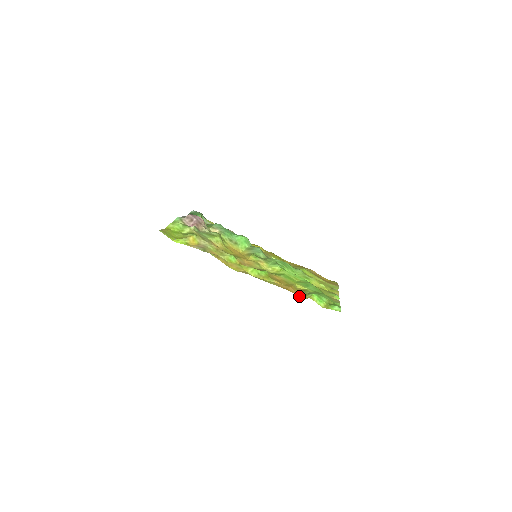
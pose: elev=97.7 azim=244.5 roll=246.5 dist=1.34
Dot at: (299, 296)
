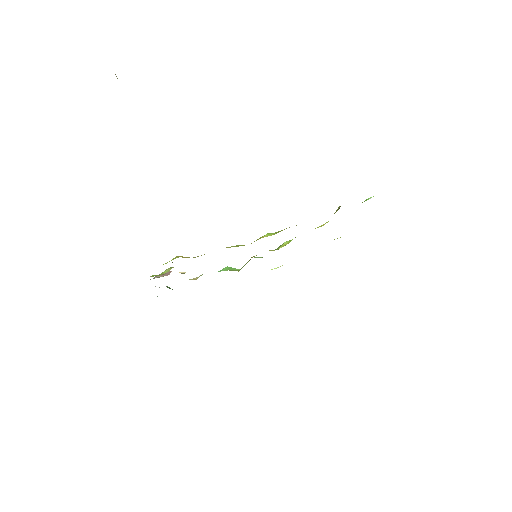
Dot at: occluded
